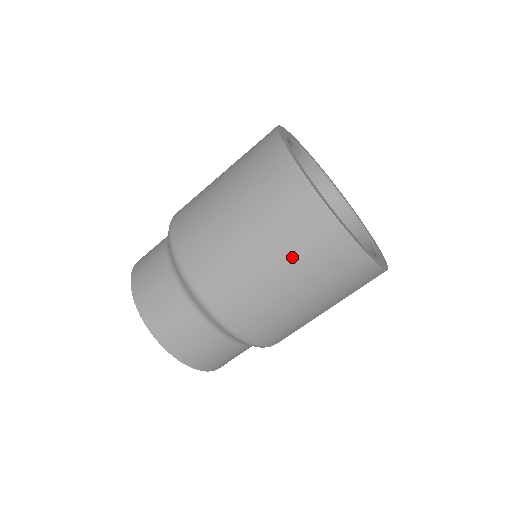
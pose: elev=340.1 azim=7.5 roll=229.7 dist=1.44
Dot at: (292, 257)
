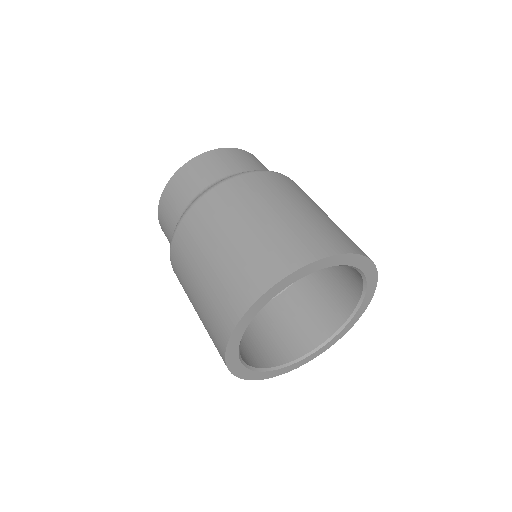
Dot at: occluded
